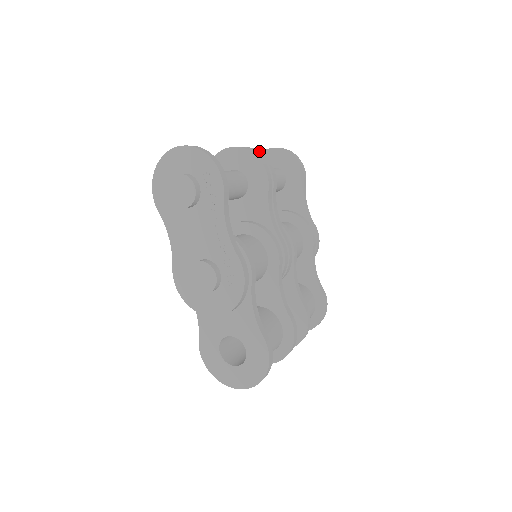
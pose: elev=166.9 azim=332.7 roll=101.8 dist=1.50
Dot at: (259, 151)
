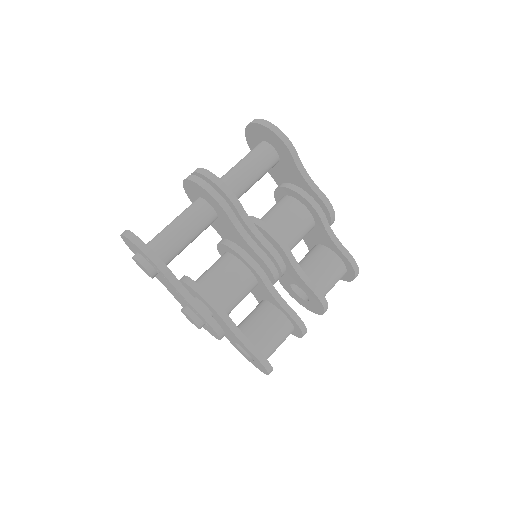
Dot at: (213, 174)
